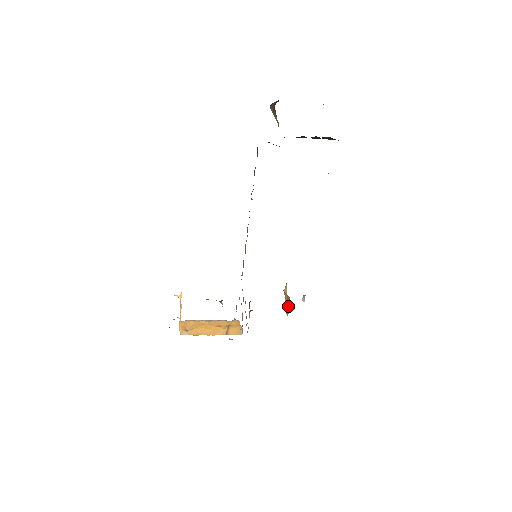
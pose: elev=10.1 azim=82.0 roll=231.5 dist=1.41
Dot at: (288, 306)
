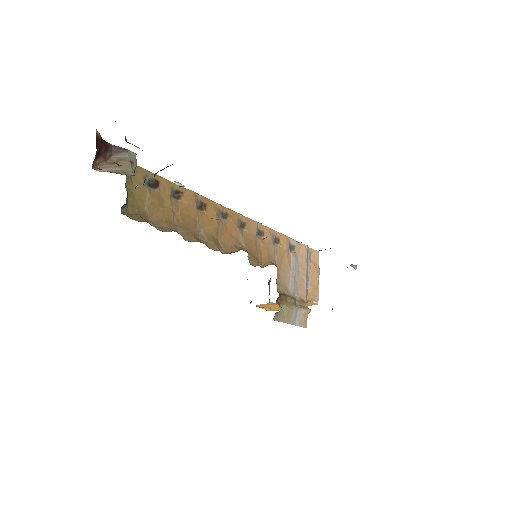
Dot at: occluded
